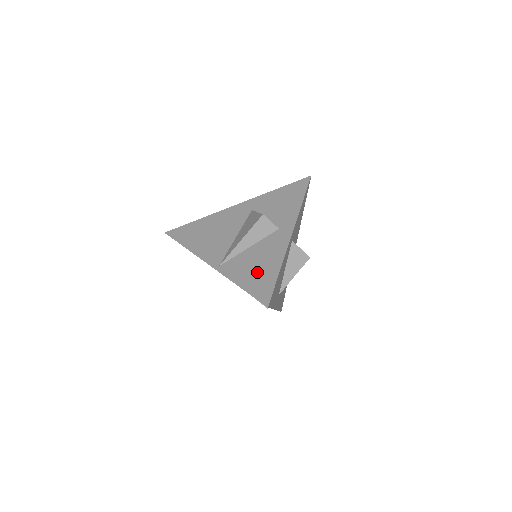
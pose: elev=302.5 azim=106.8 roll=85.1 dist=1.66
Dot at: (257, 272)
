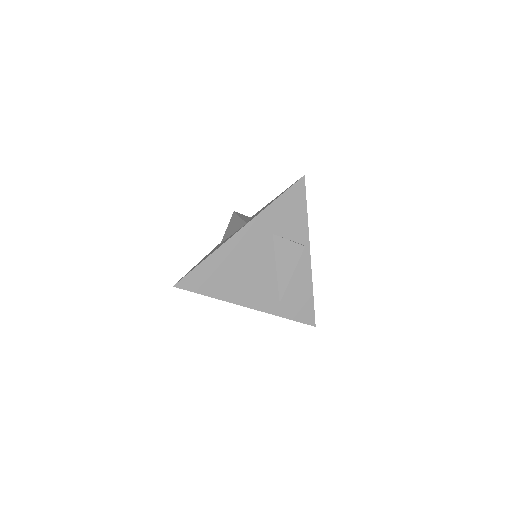
Dot at: (273, 200)
